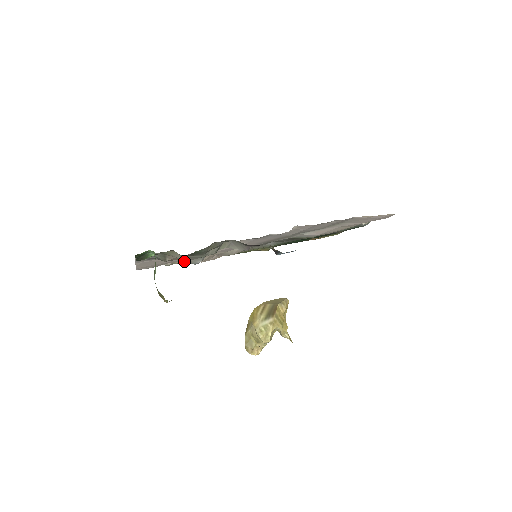
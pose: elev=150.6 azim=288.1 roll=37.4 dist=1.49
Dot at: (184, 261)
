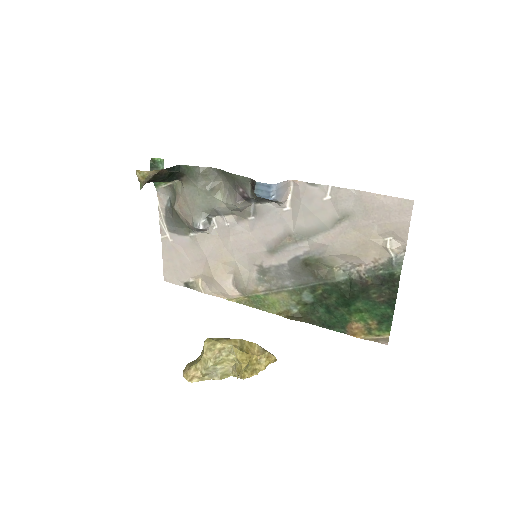
Dot at: (204, 285)
